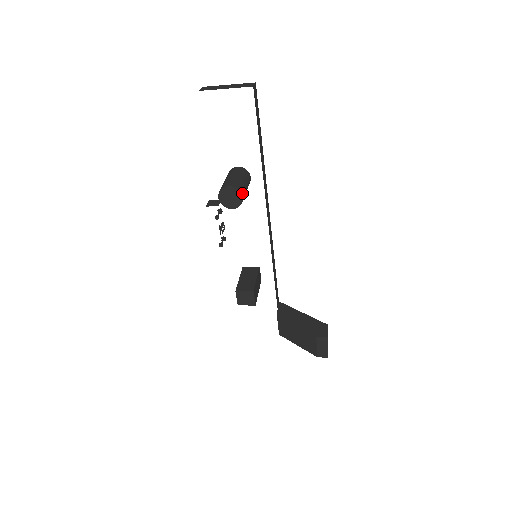
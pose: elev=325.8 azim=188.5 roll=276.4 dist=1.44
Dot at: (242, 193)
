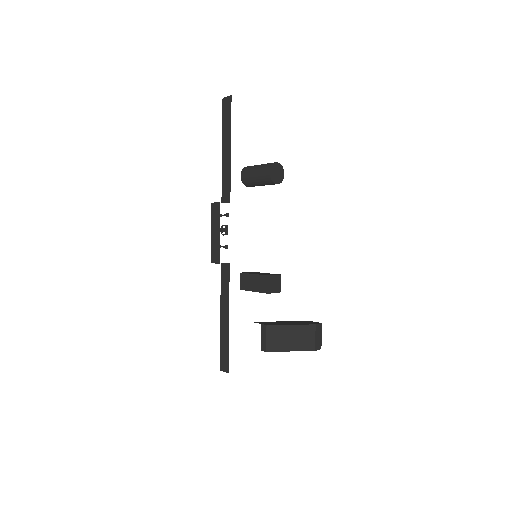
Dot at: (283, 171)
